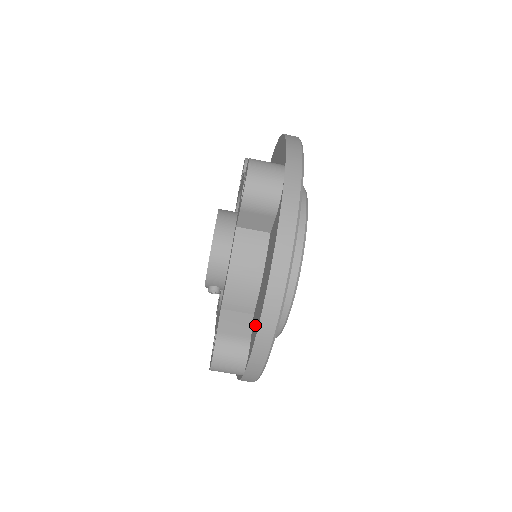
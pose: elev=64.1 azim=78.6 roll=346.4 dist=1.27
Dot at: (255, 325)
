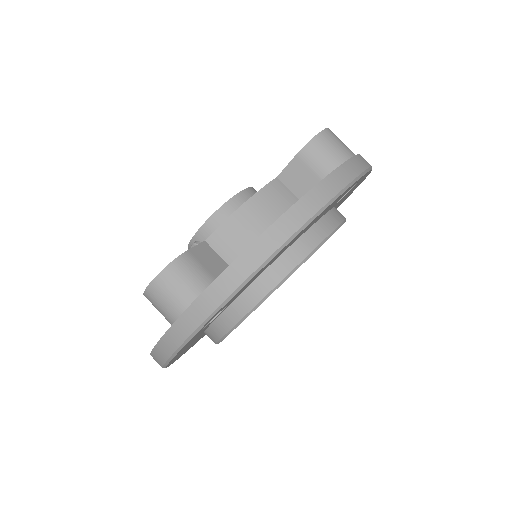
Dot at: occluded
